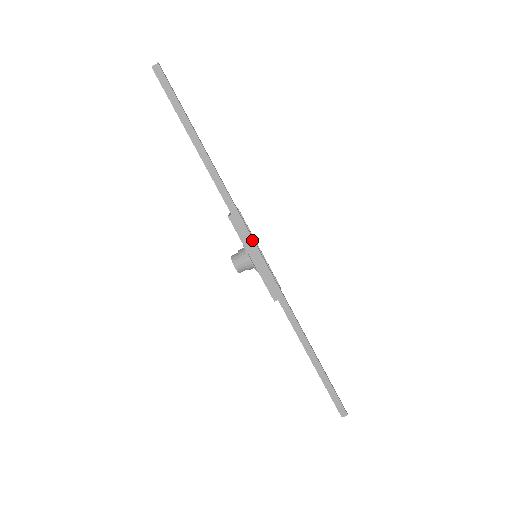
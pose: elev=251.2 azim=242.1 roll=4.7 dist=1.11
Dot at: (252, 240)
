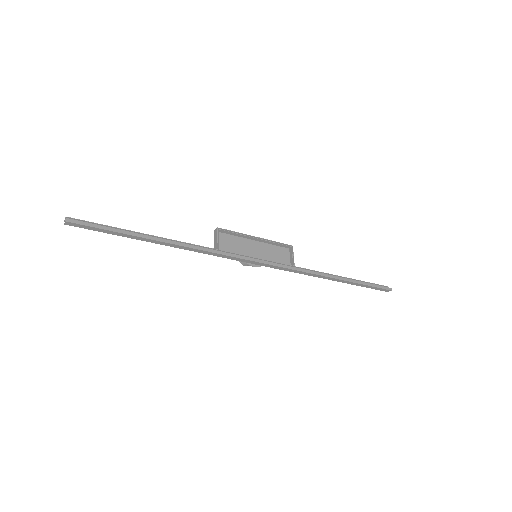
Dot at: (244, 259)
